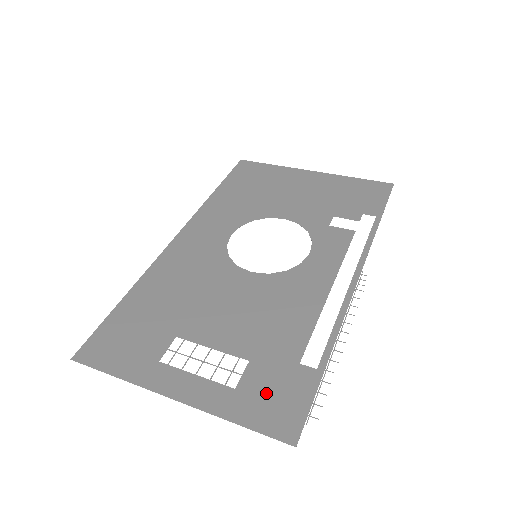
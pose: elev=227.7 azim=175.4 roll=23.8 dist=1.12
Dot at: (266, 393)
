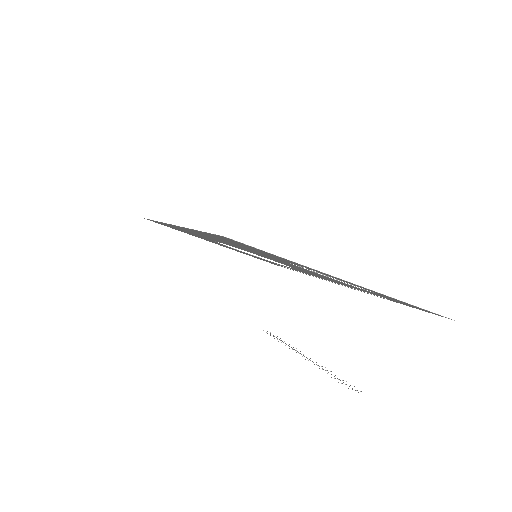
Dot at: occluded
